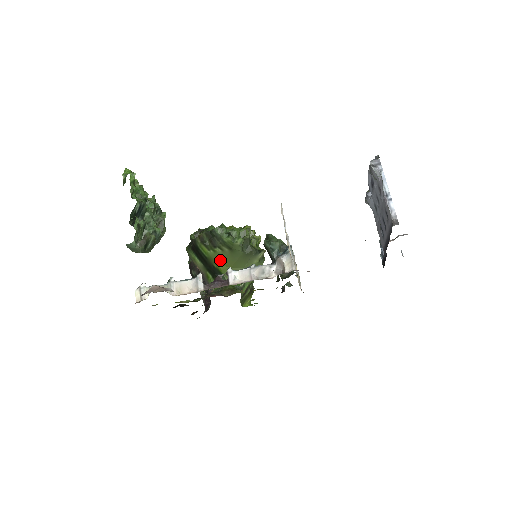
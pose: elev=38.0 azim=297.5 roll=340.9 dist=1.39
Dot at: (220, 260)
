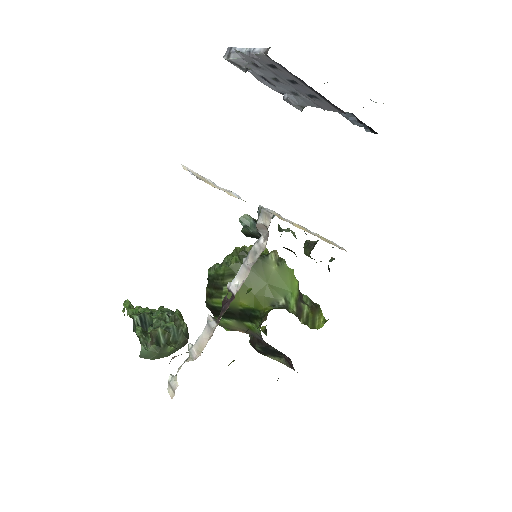
Dot at: (238, 297)
